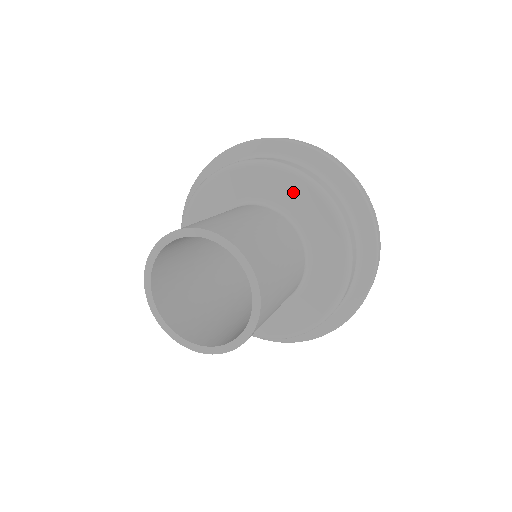
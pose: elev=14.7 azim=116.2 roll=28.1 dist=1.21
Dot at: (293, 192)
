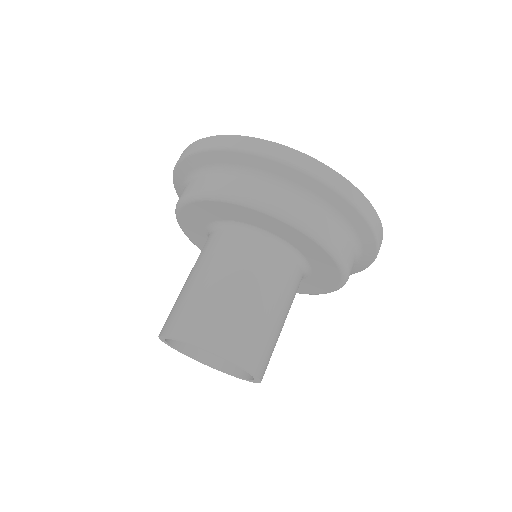
Dot at: (287, 232)
